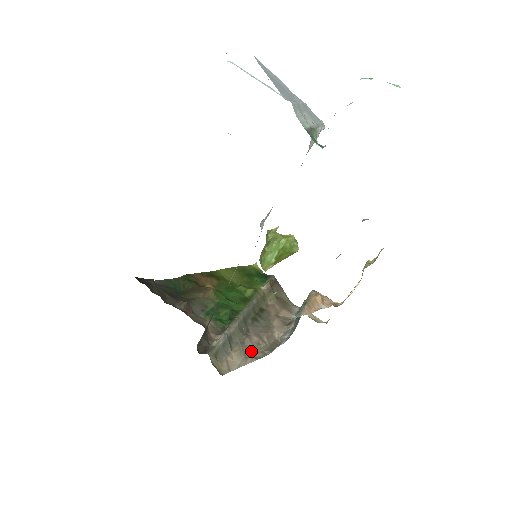
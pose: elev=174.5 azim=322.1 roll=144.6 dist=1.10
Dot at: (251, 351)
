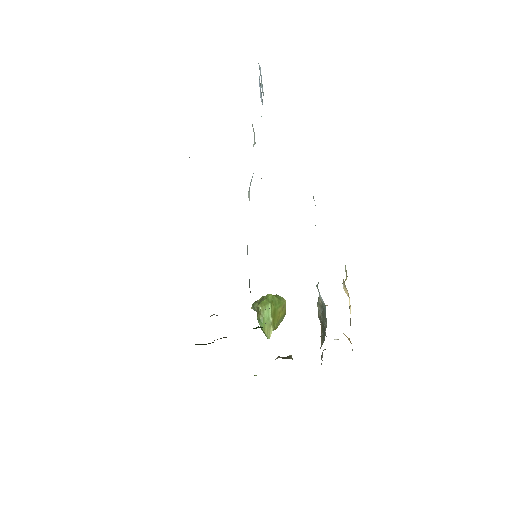
Dot at: occluded
